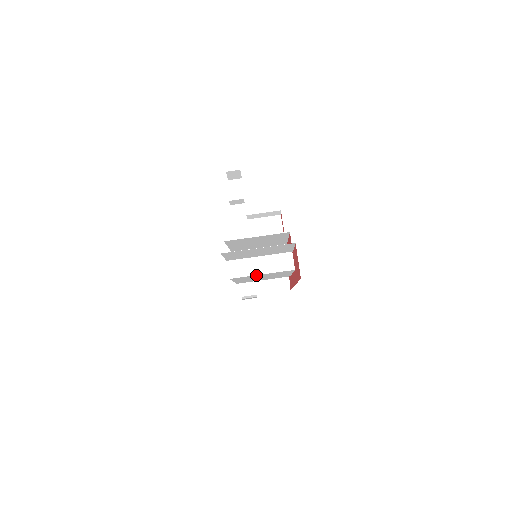
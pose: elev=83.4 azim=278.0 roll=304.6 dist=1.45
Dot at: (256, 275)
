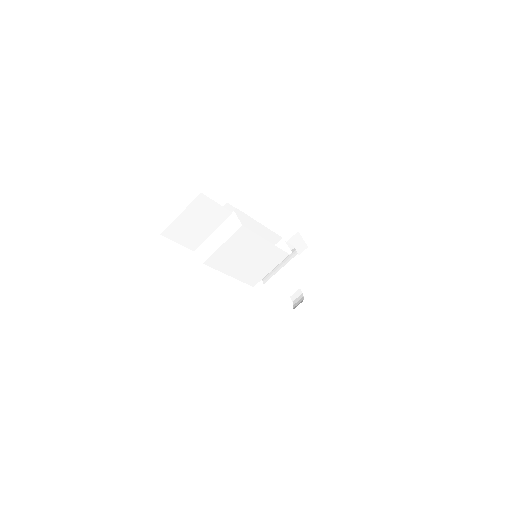
Dot at: (220, 249)
